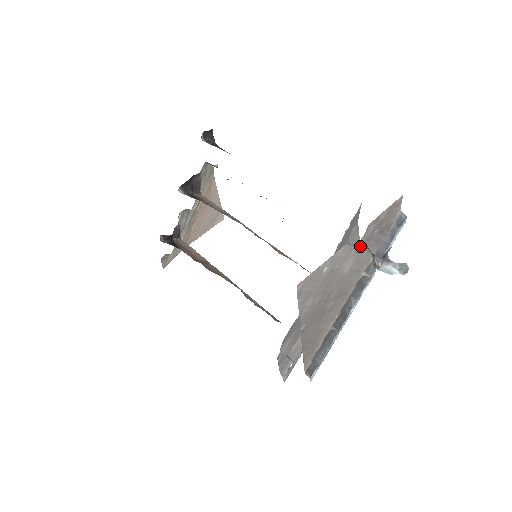
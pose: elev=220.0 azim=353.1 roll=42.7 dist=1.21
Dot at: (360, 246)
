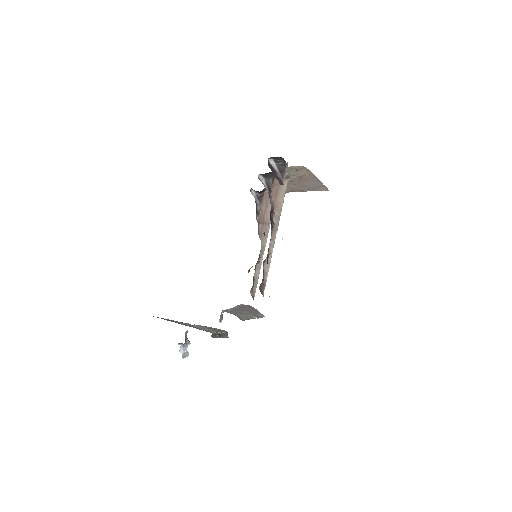
Dot at: occluded
